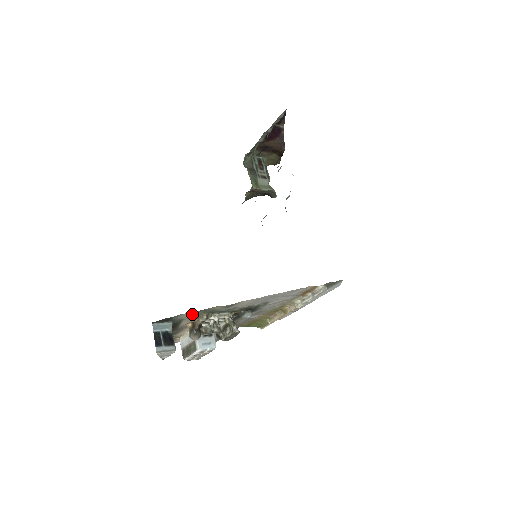
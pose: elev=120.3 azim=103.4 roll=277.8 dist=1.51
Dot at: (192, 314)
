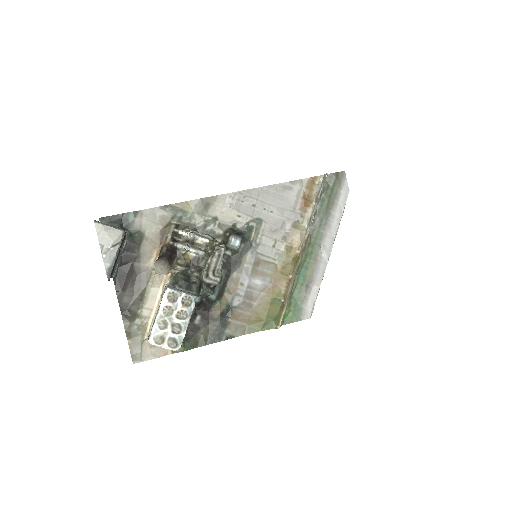
Dot at: (156, 219)
